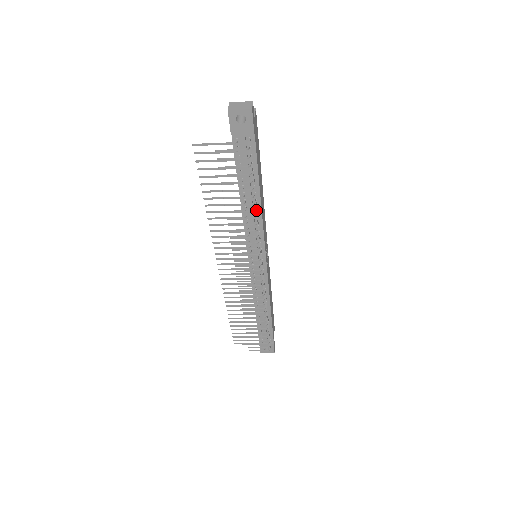
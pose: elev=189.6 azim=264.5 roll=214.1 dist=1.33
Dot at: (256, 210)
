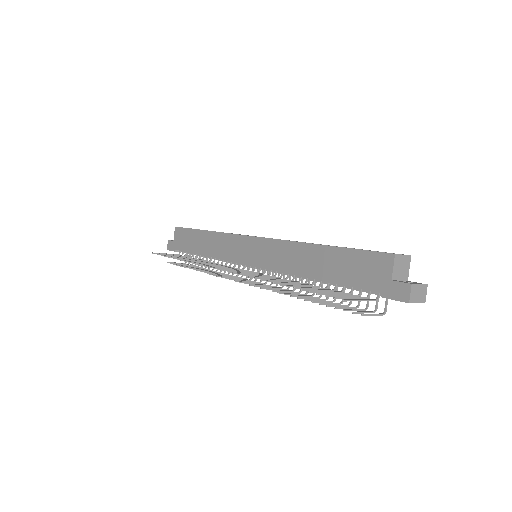
Dot at: occluded
